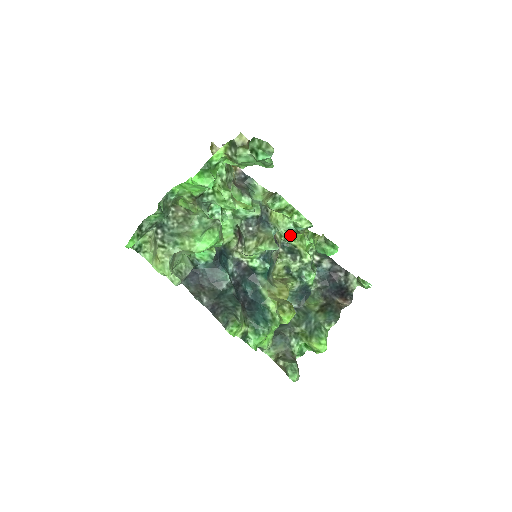
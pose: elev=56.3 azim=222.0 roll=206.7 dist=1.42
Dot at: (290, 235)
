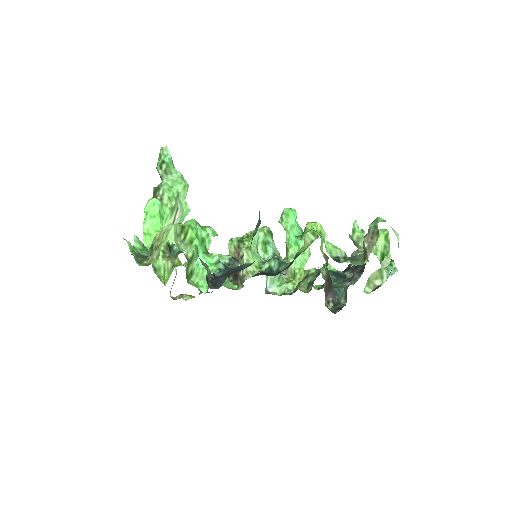
Dot at: (285, 283)
